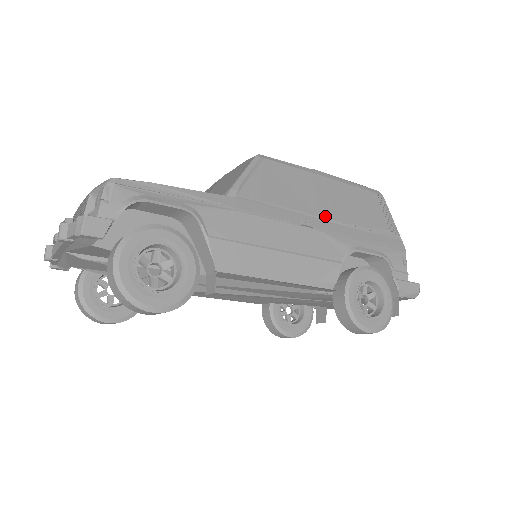
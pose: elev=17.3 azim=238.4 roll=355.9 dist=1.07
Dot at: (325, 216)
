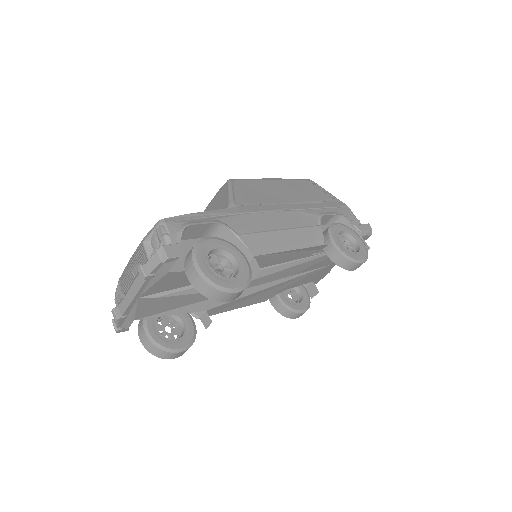
Dot at: (291, 201)
